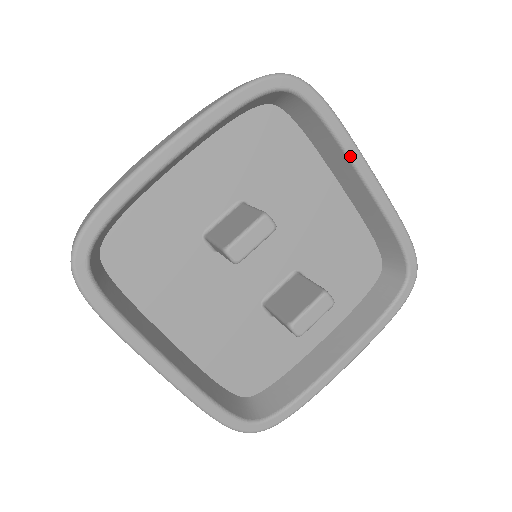
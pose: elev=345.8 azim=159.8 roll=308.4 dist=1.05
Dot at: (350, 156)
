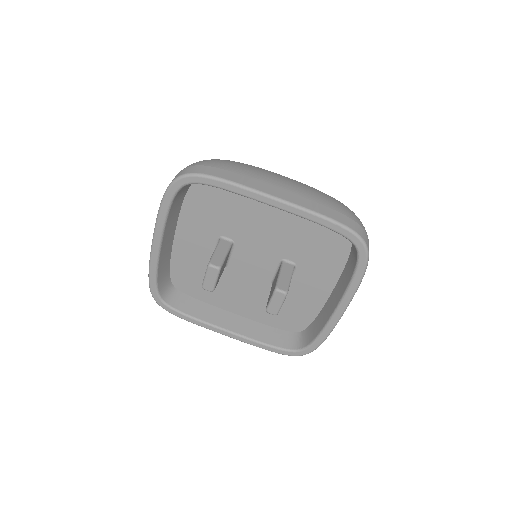
Dot at: (251, 198)
